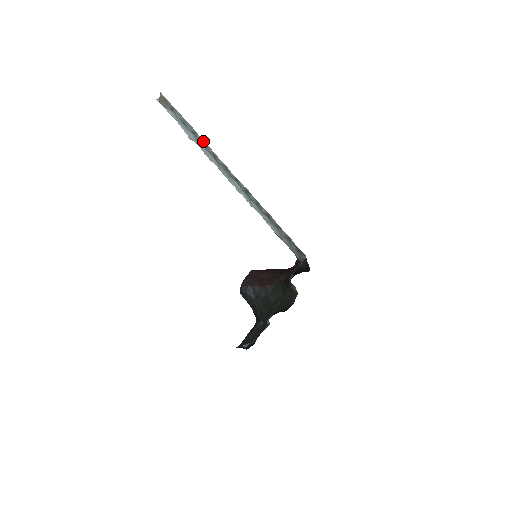
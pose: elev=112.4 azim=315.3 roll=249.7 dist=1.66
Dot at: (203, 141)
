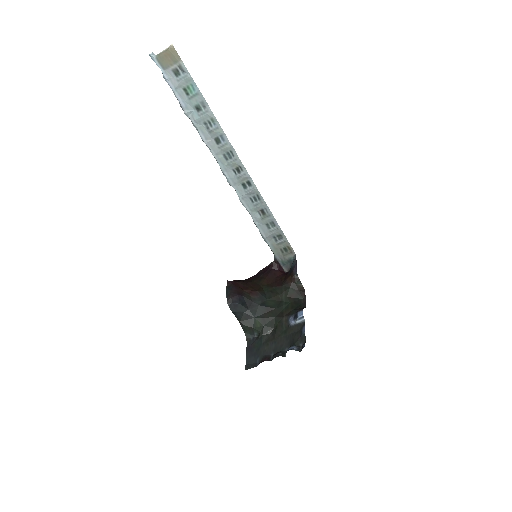
Dot at: (213, 118)
